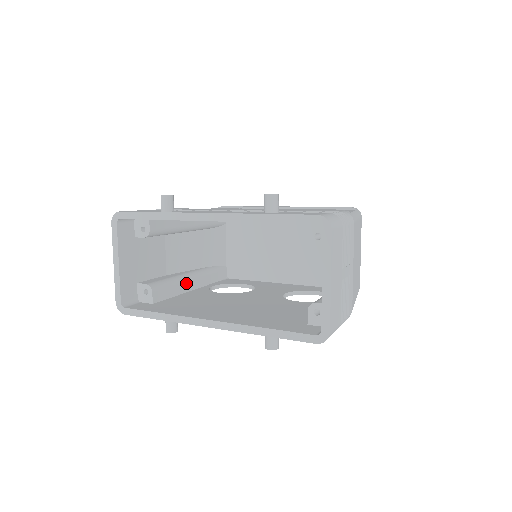
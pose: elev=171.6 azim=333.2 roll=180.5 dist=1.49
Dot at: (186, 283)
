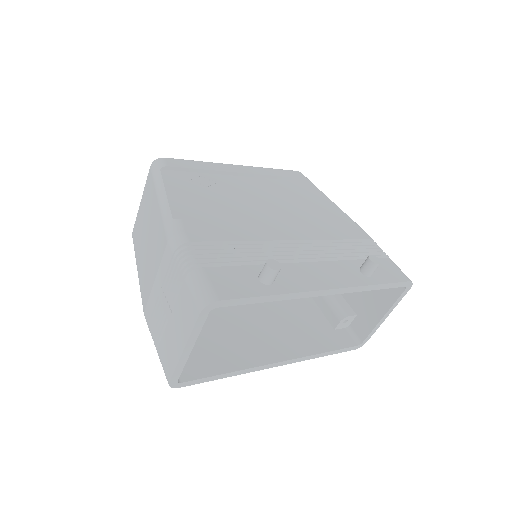
Dot at: occluded
